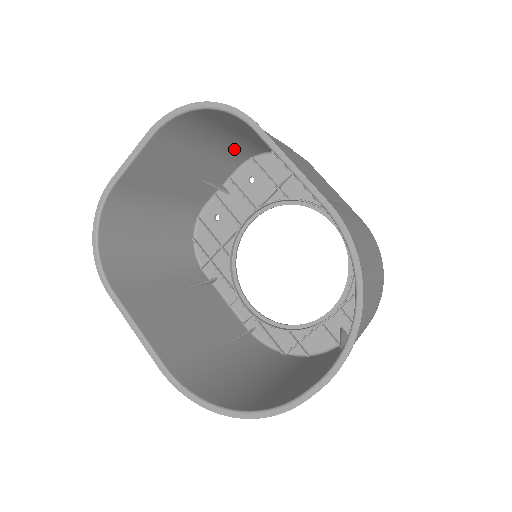
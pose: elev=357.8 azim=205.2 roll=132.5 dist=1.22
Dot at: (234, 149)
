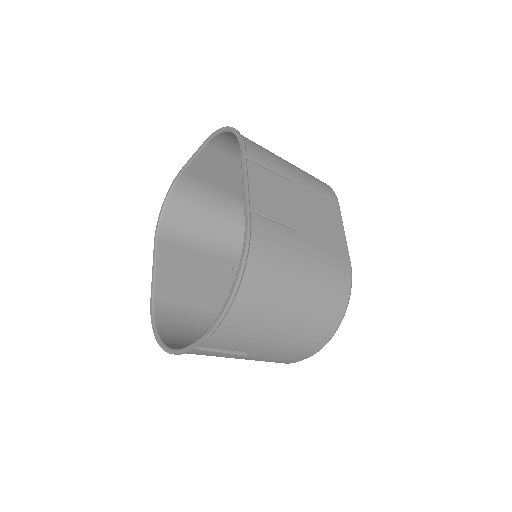
Dot at: occluded
